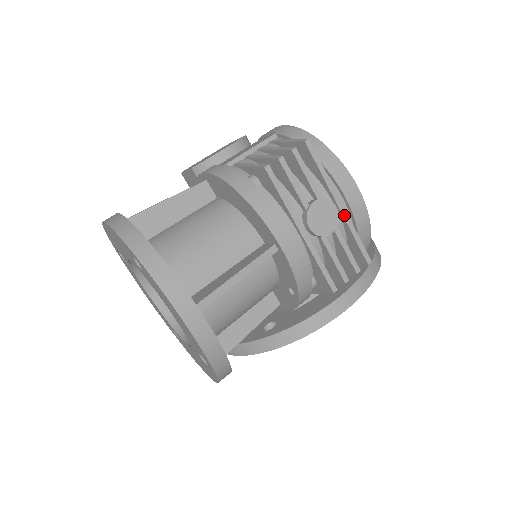
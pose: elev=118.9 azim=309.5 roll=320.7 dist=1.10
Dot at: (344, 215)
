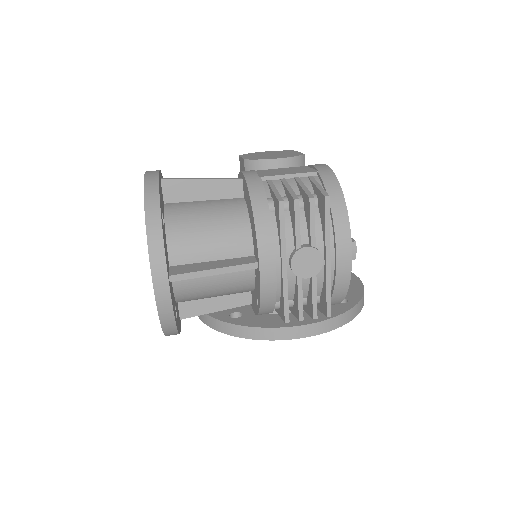
Dot at: (327, 269)
